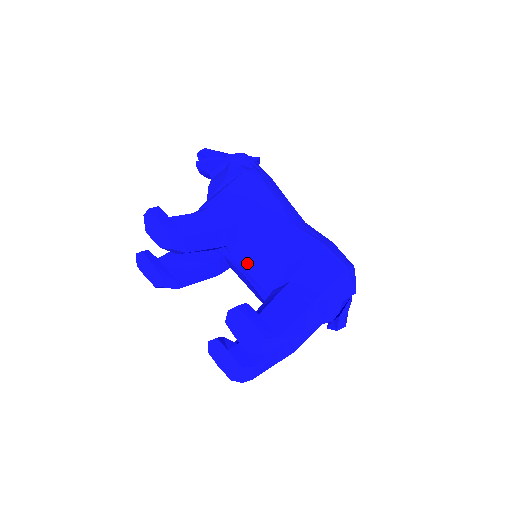
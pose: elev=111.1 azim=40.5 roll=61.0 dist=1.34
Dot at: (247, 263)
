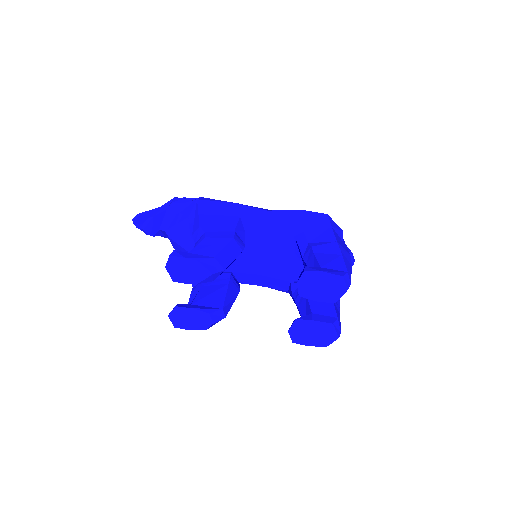
Dot at: (259, 261)
